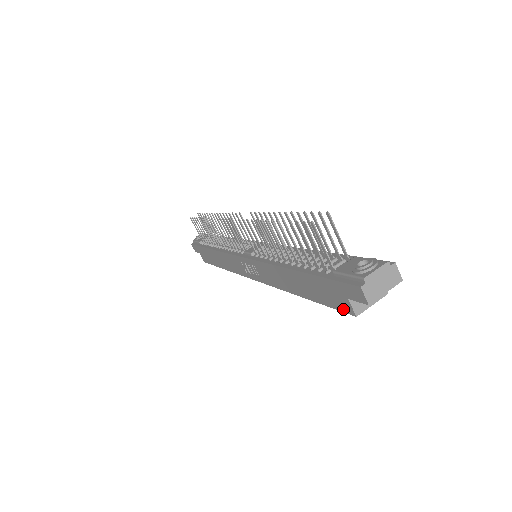
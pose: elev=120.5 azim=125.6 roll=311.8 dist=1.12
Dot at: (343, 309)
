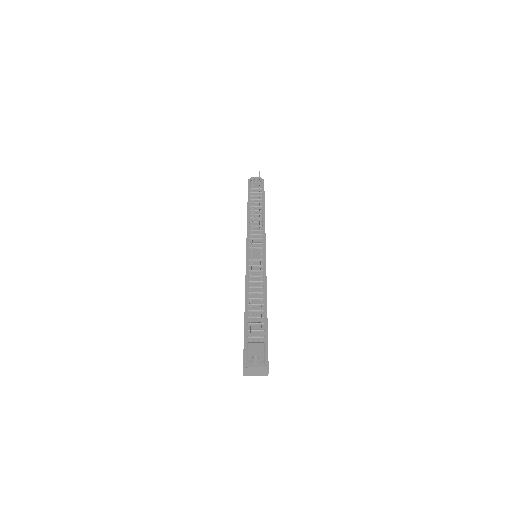
Dot at: occluded
